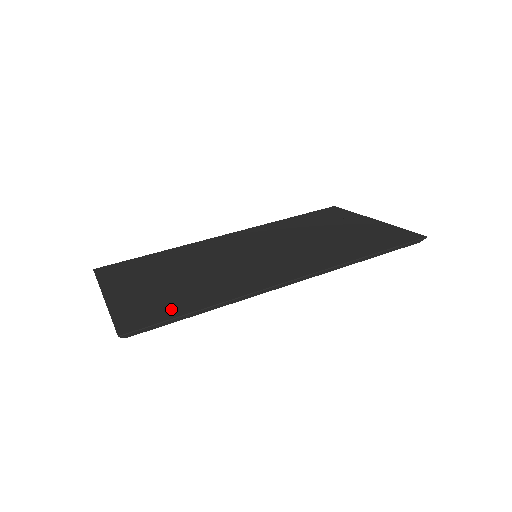
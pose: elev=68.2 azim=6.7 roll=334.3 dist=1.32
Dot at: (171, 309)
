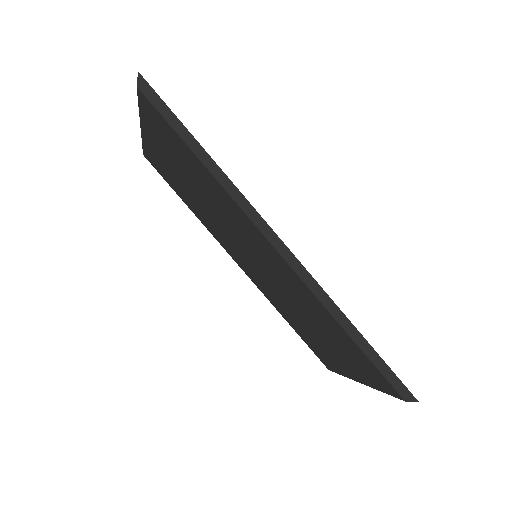
Dot at: occluded
